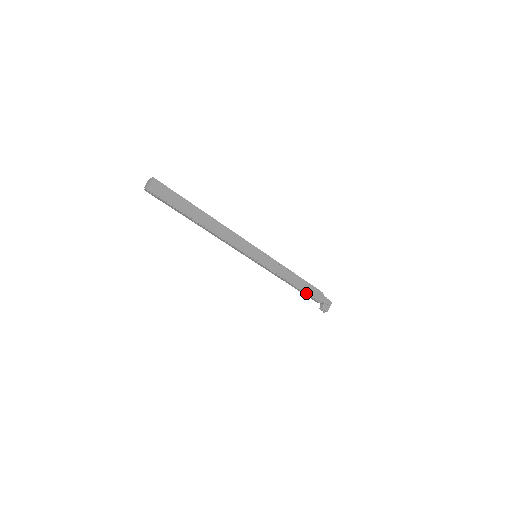
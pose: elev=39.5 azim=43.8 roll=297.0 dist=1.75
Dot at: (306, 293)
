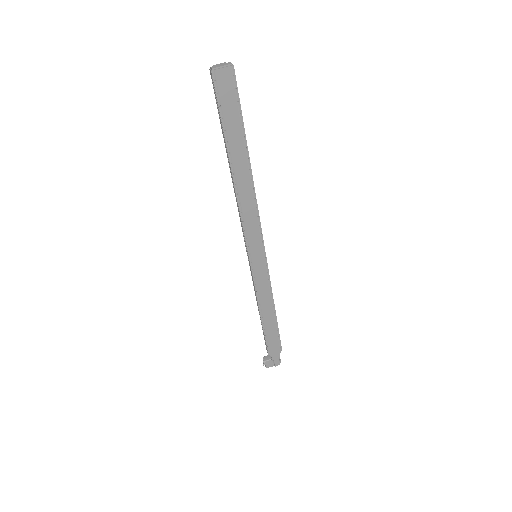
Dot at: (265, 335)
